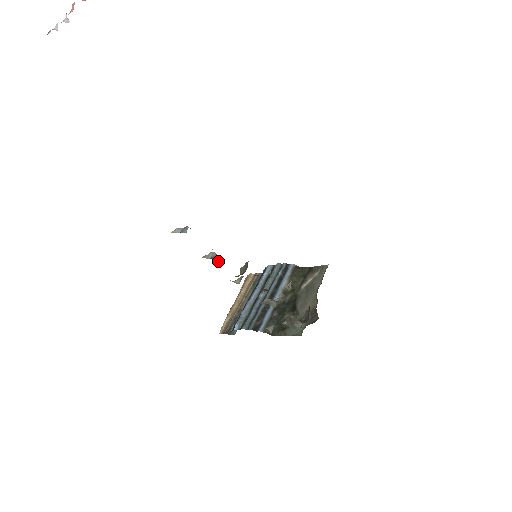
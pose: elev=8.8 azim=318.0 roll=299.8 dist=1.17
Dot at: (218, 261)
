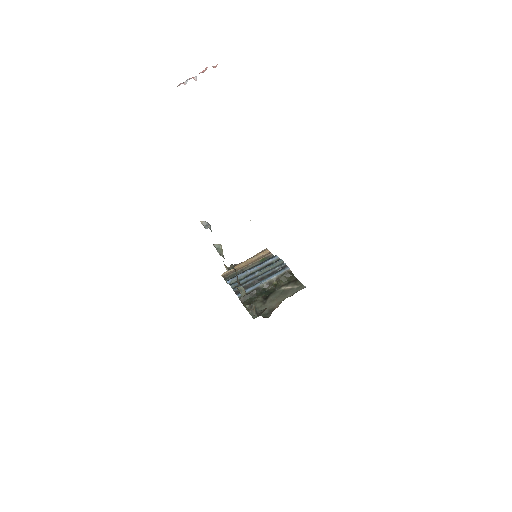
Dot at: (219, 253)
